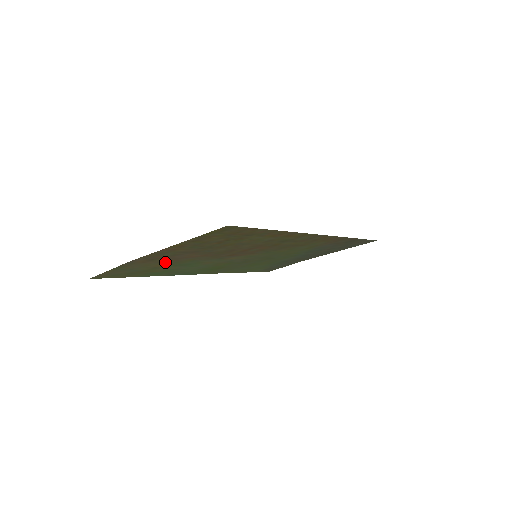
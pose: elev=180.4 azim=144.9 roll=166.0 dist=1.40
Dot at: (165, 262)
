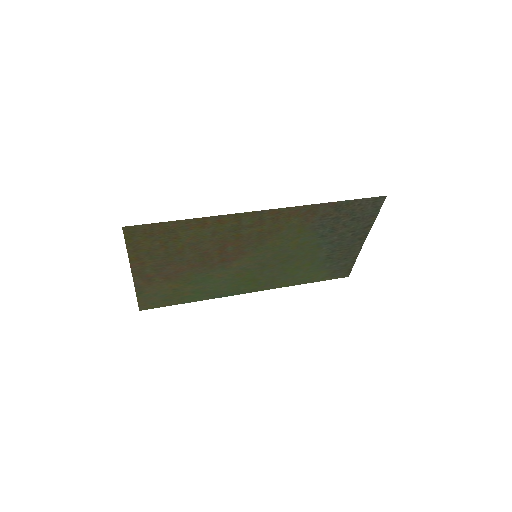
Dot at: (171, 281)
